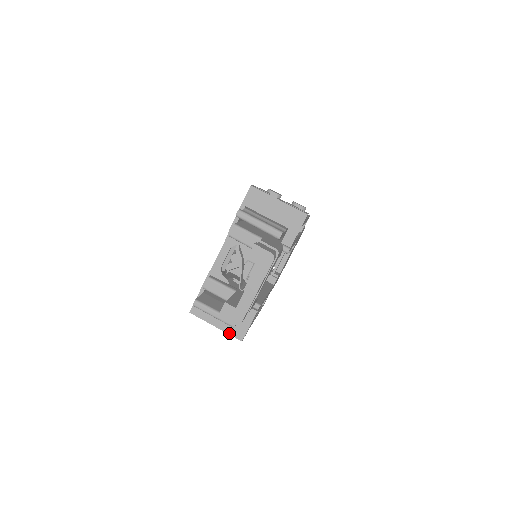
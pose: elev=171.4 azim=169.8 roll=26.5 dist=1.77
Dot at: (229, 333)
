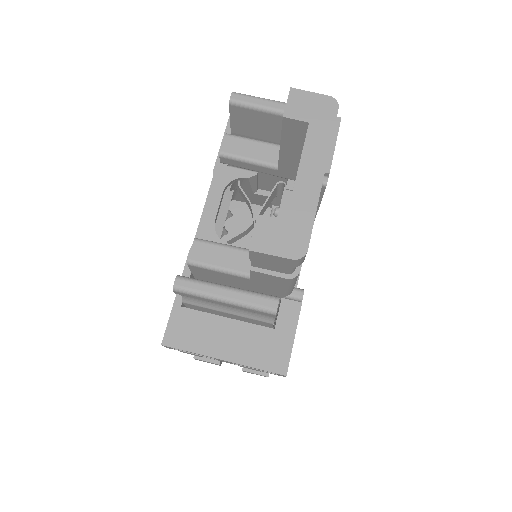
Dot at: (255, 365)
